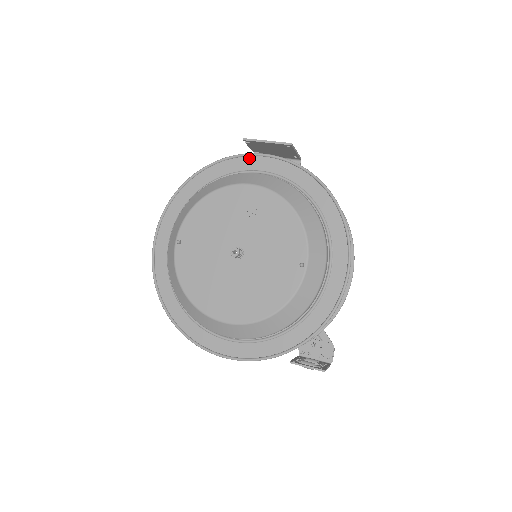
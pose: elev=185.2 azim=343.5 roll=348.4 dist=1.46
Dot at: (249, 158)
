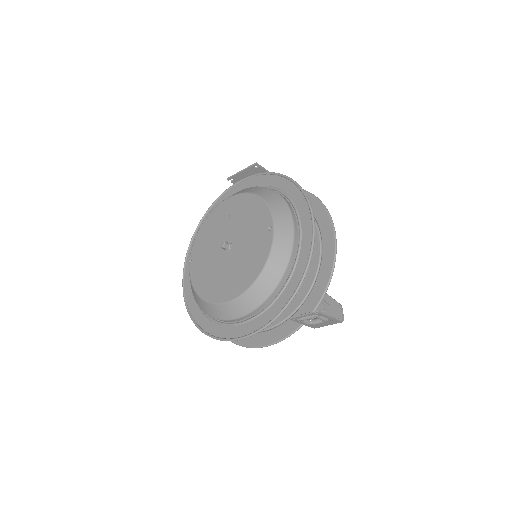
Dot at: (233, 189)
